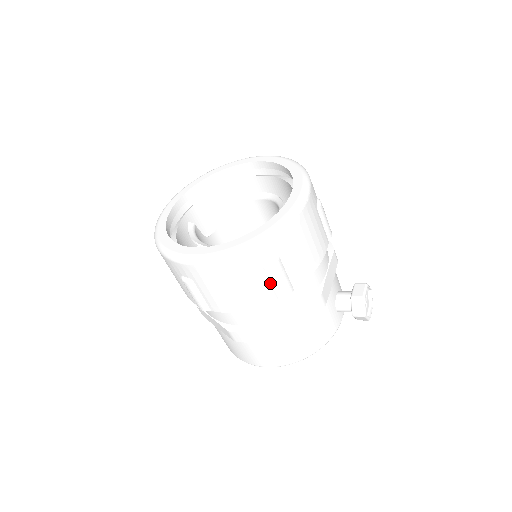
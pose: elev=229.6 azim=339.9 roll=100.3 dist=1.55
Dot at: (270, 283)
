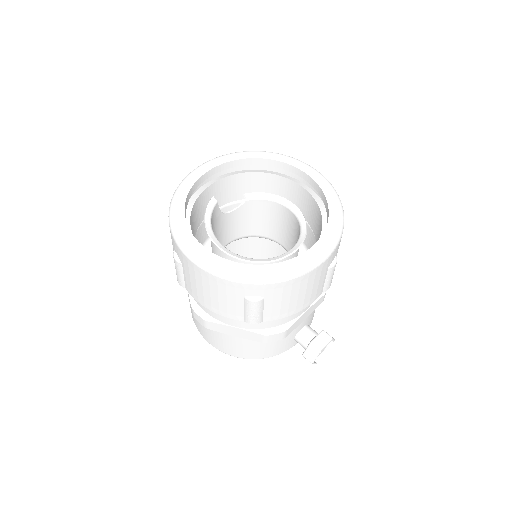
Dot at: (244, 309)
